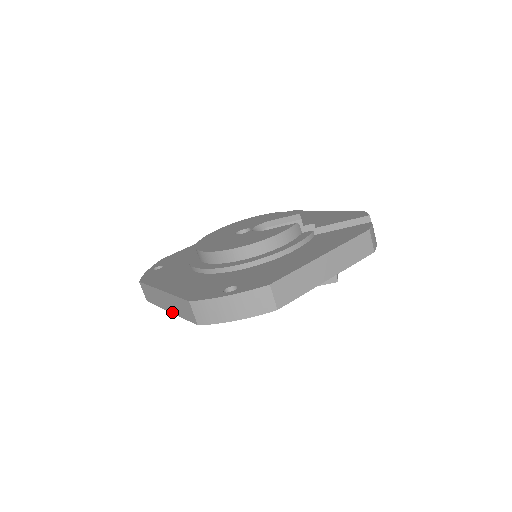
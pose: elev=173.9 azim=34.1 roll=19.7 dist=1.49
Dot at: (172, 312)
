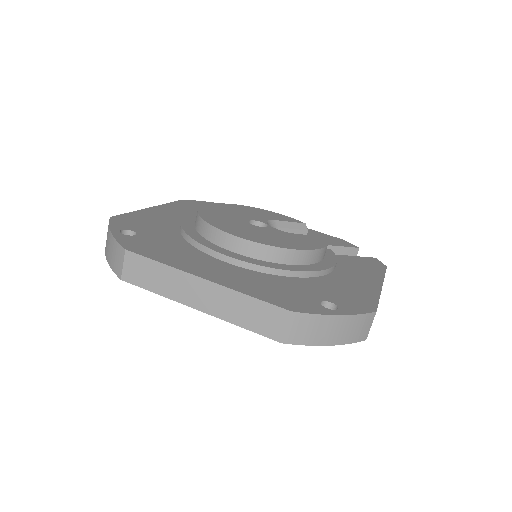
Dot at: (208, 312)
